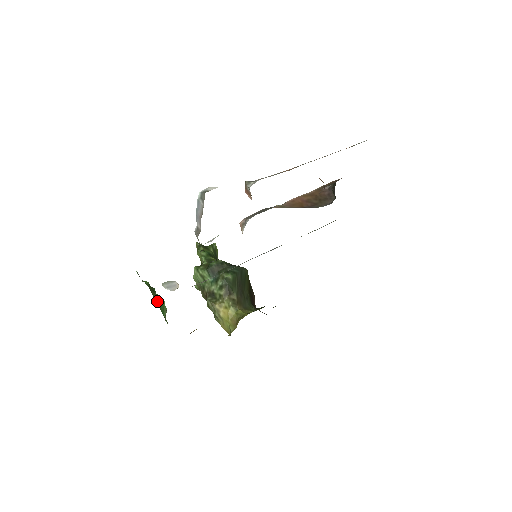
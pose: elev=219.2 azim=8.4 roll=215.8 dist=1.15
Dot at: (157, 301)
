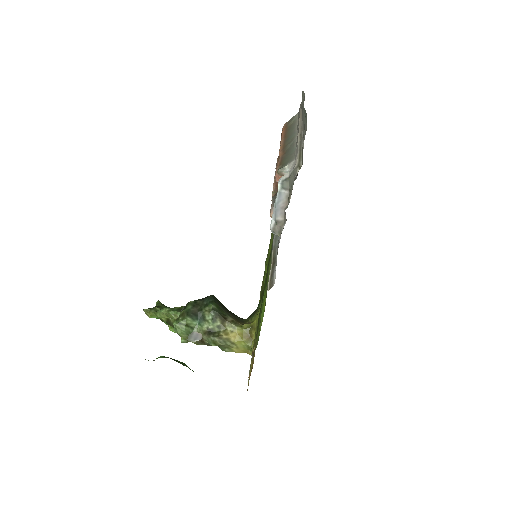
Dot at: (184, 365)
